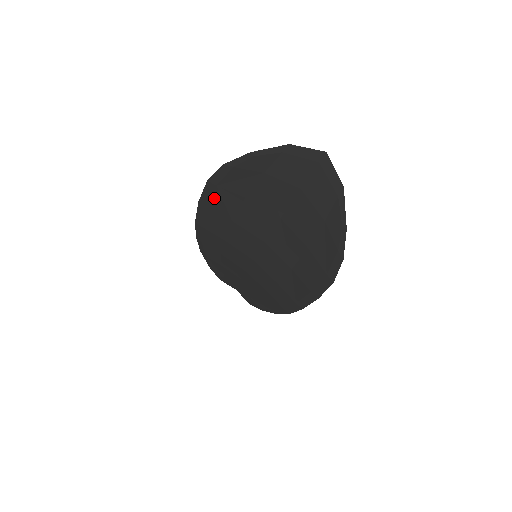
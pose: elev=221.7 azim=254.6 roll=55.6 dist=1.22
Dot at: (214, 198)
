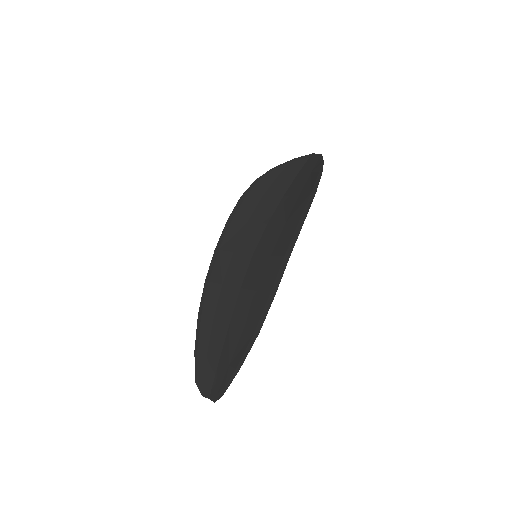
Dot at: (240, 208)
